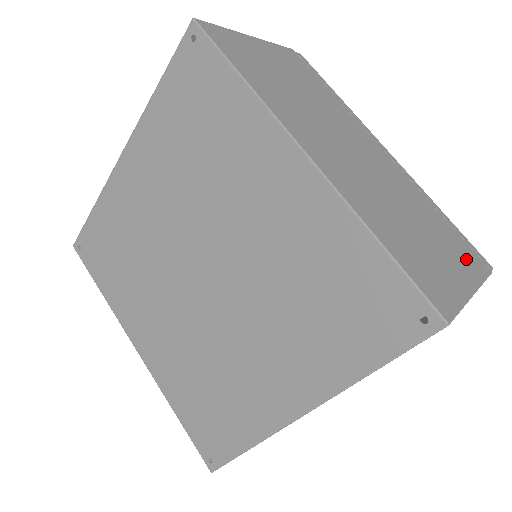
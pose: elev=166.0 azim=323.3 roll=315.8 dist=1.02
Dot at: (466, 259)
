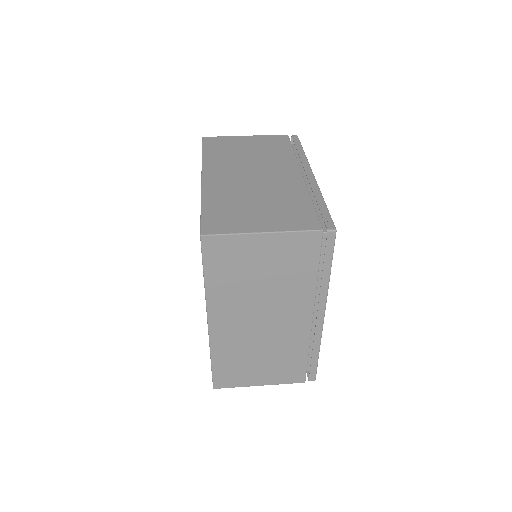
Dot at: (293, 221)
